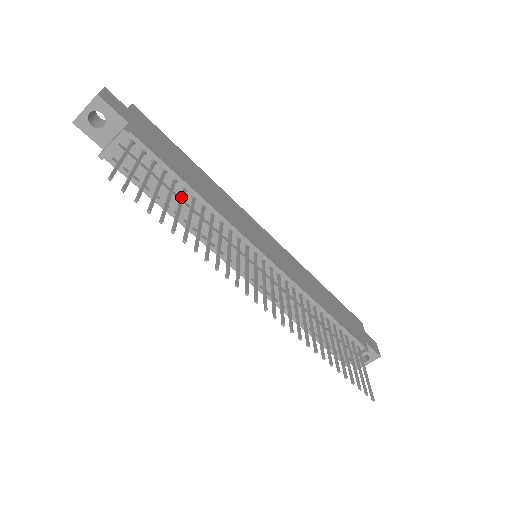
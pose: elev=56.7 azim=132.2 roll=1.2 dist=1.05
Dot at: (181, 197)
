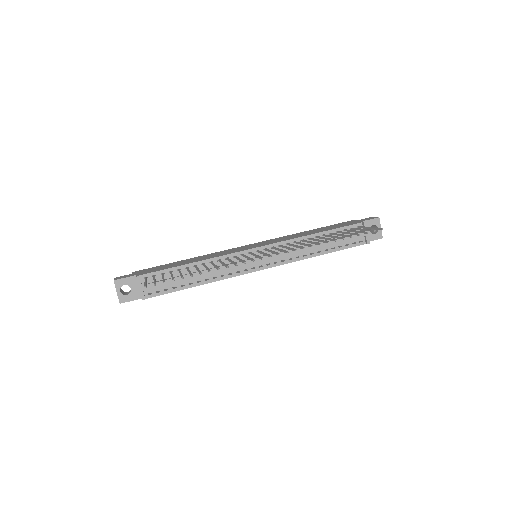
Dot at: (187, 270)
